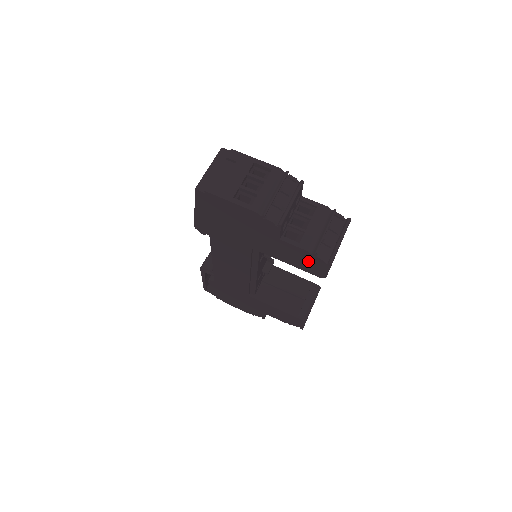
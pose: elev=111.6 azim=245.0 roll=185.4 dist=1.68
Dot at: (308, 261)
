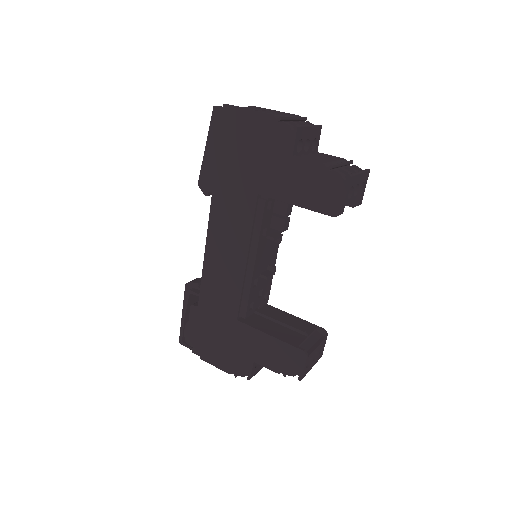
Dot at: (322, 186)
